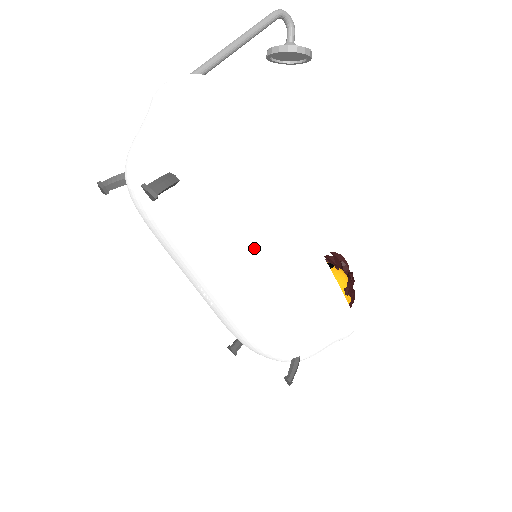
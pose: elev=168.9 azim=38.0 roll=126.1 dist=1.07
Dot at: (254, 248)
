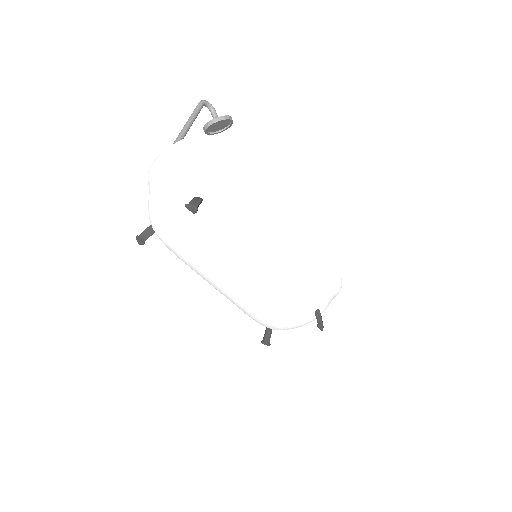
Dot at: (261, 233)
